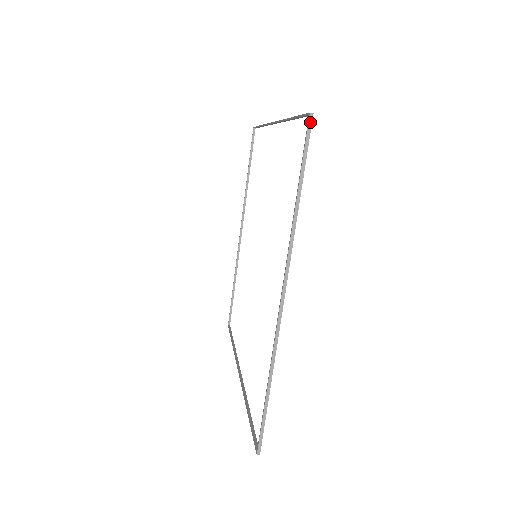
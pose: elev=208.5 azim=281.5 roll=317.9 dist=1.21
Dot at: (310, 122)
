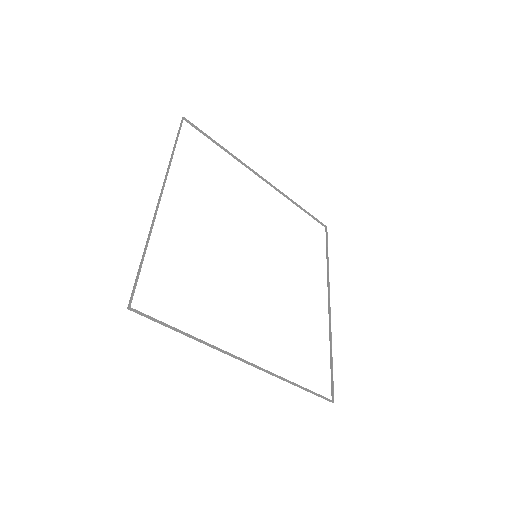
Dot at: (134, 311)
